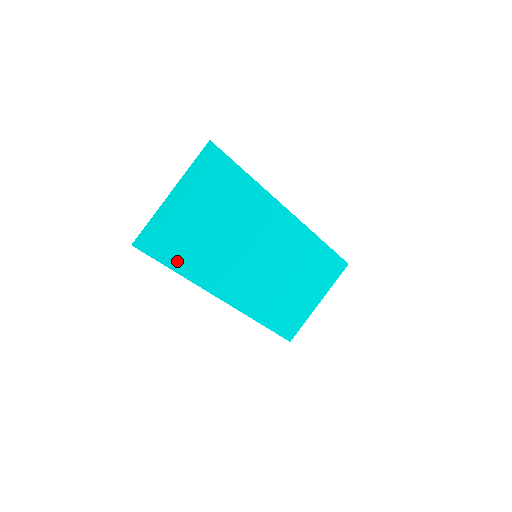
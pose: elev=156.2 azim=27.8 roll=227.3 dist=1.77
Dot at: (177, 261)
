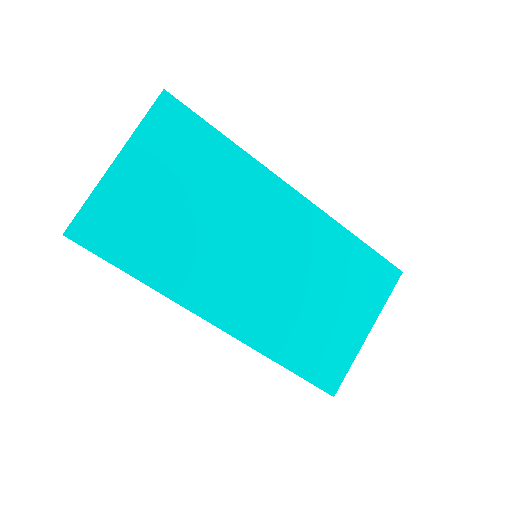
Dot at: (135, 261)
